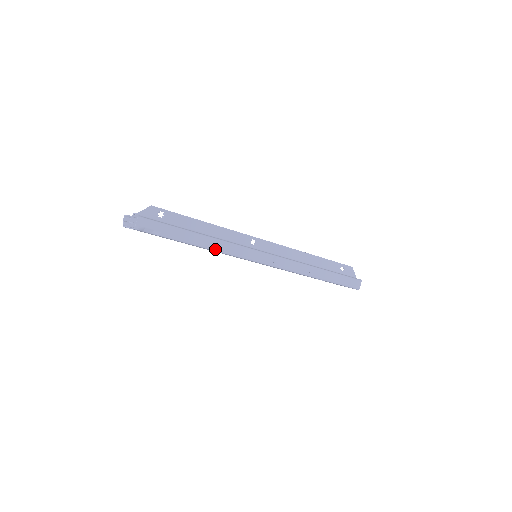
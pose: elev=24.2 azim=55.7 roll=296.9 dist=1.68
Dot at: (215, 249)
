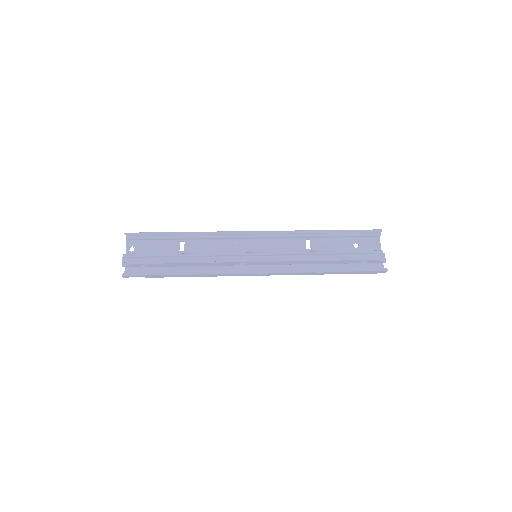
Dot at: (201, 276)
